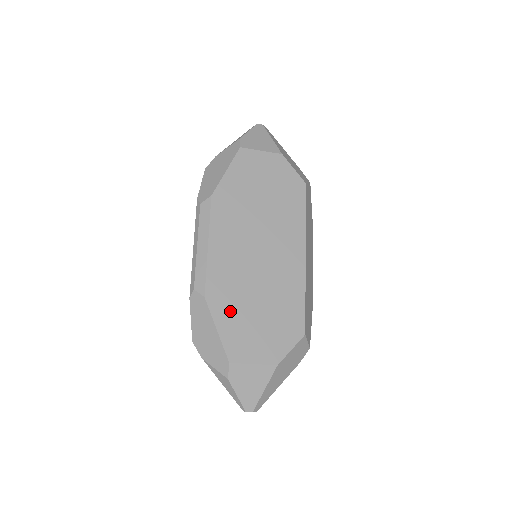
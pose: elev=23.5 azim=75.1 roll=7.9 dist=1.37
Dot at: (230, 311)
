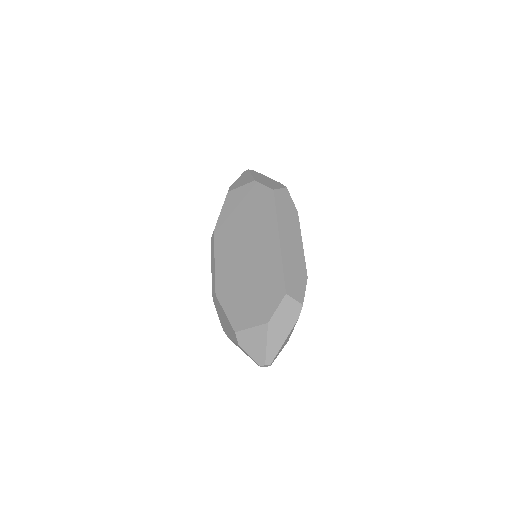
Dot at: (232, 298)
